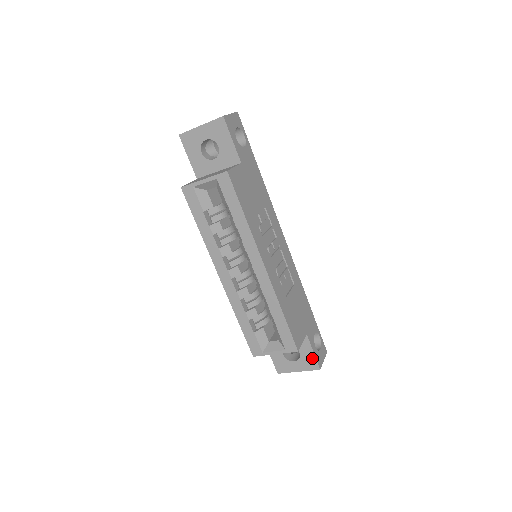
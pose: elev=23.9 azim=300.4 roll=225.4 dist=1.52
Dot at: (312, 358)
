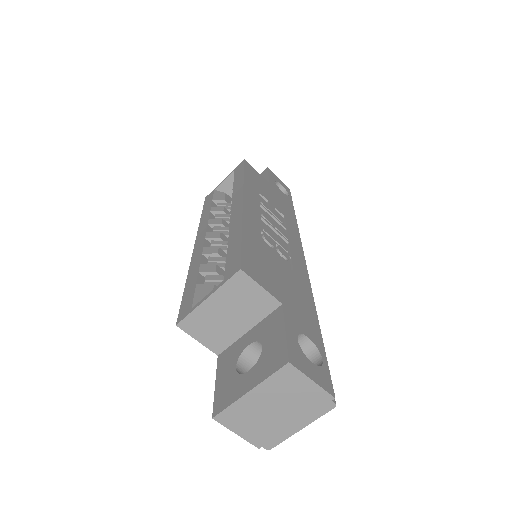
Dot at: (280, 344)
